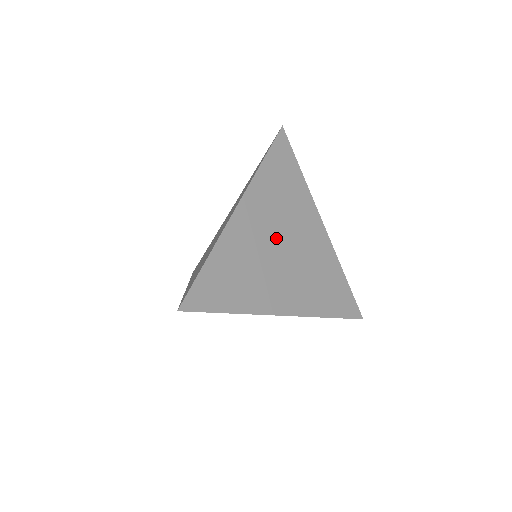
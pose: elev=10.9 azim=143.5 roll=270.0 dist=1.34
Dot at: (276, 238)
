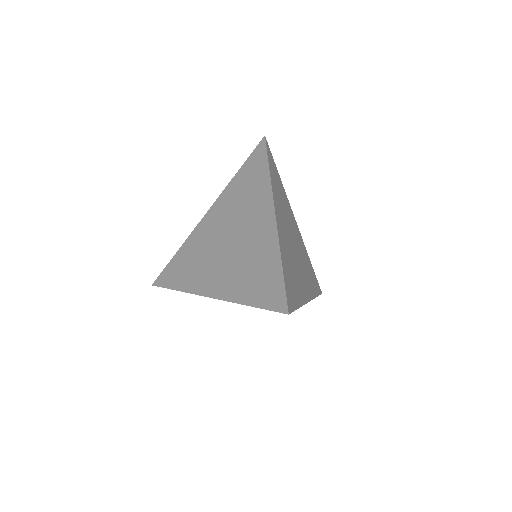
Dot at: (290, 237)
